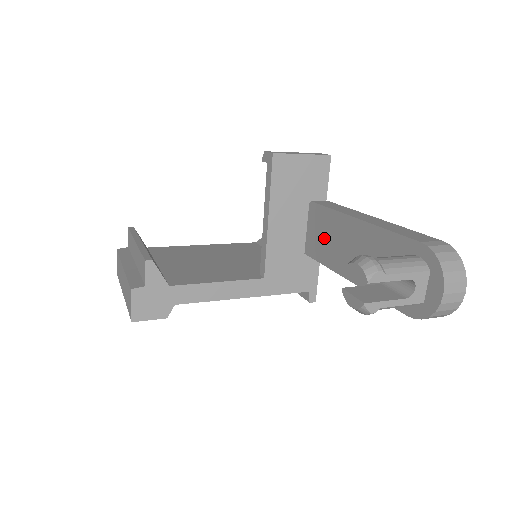
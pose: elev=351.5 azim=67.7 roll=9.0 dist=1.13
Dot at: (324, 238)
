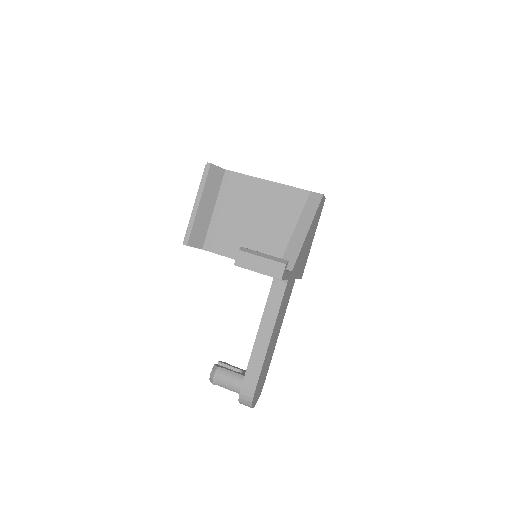
Dot at: occluded
